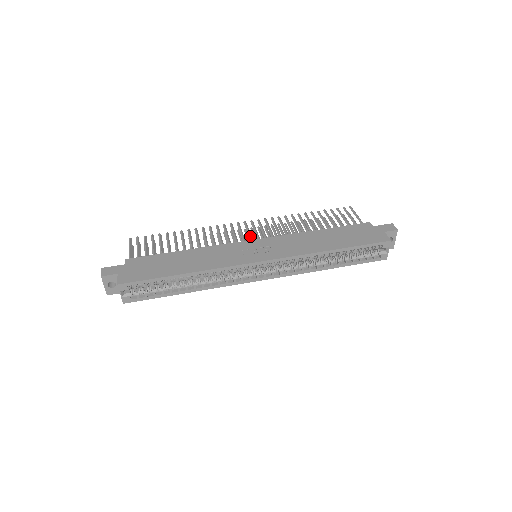
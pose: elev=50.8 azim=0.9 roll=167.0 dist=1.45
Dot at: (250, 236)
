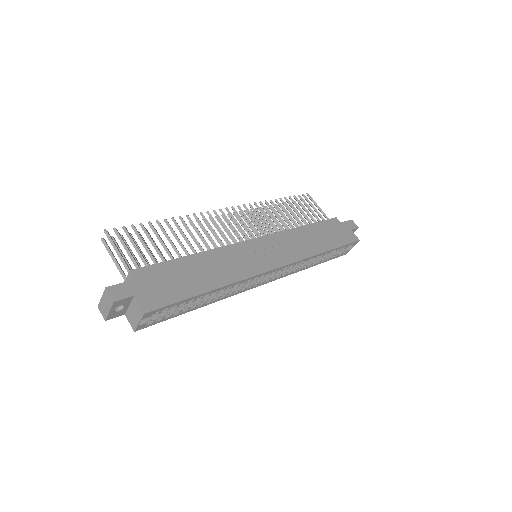
Dot at: occluded
